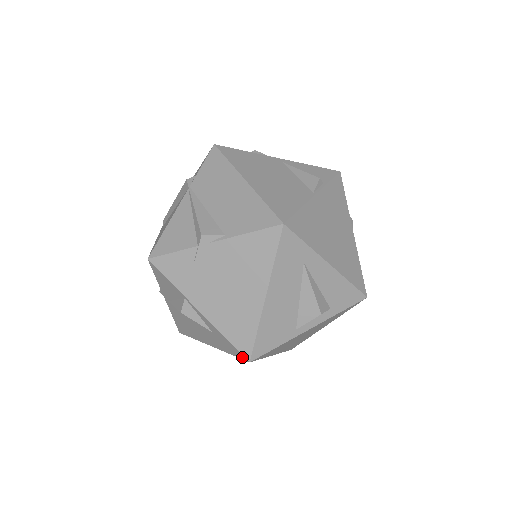
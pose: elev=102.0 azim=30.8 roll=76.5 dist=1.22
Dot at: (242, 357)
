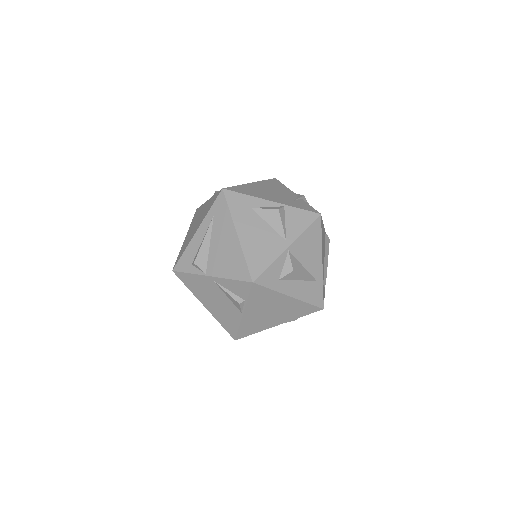
Dot at: occluded
